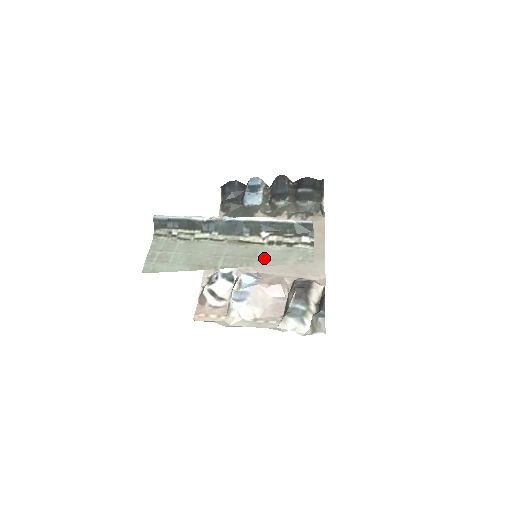
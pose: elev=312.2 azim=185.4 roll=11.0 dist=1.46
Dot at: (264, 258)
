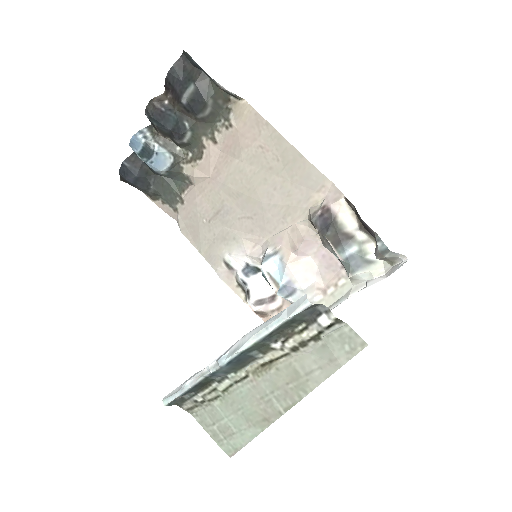
Dot at: (310, 372)
